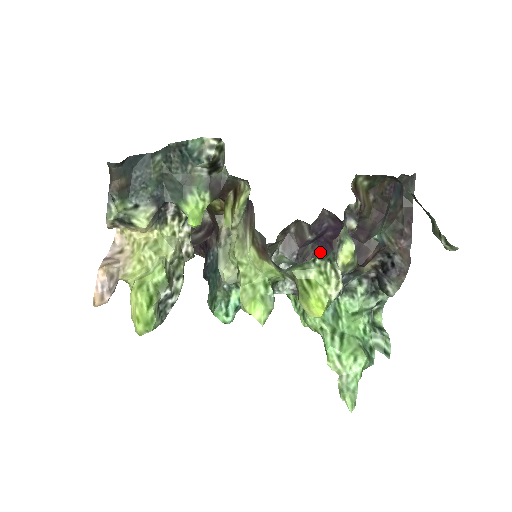
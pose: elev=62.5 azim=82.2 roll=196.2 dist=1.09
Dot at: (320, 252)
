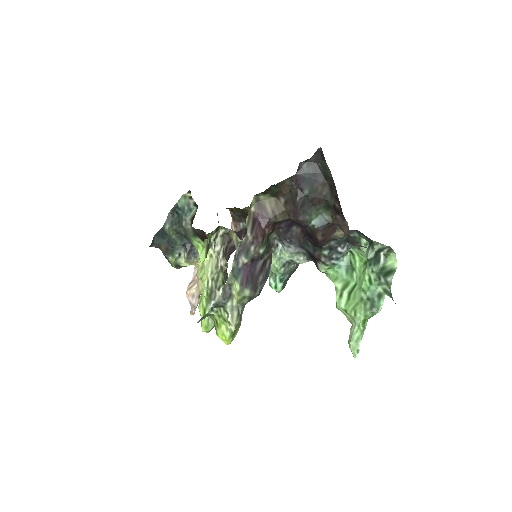
Dot at: (302, 232)
